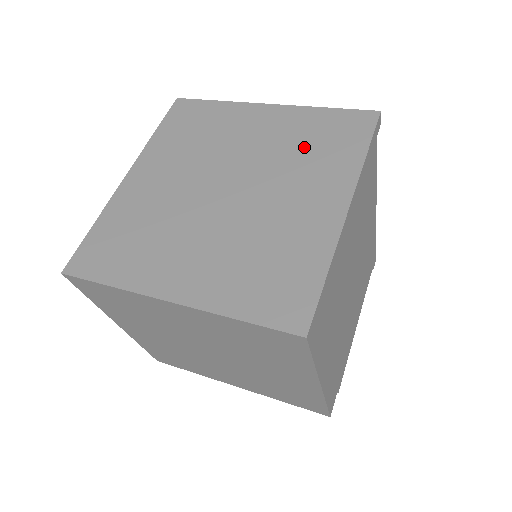
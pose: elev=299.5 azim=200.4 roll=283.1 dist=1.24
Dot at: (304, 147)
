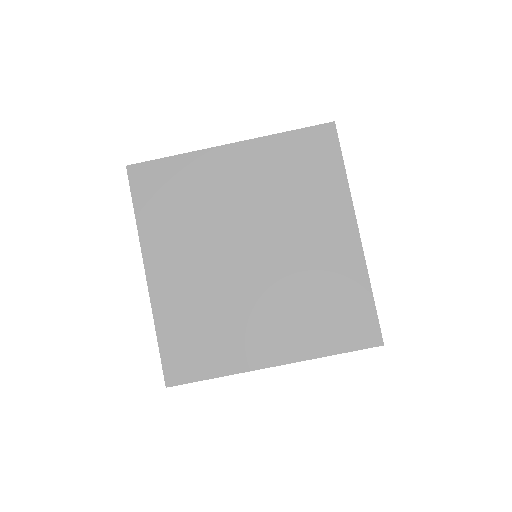
Dot at: (291, 184)
